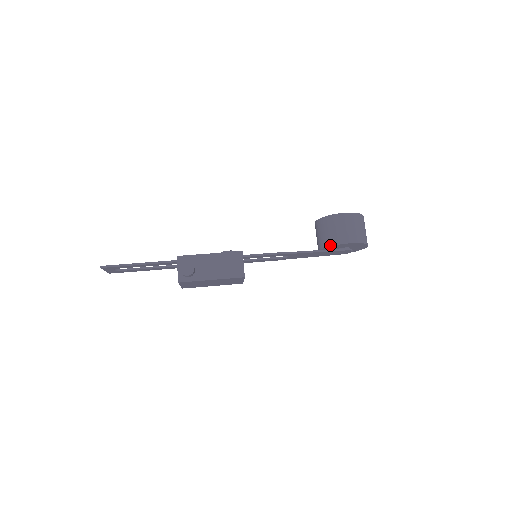
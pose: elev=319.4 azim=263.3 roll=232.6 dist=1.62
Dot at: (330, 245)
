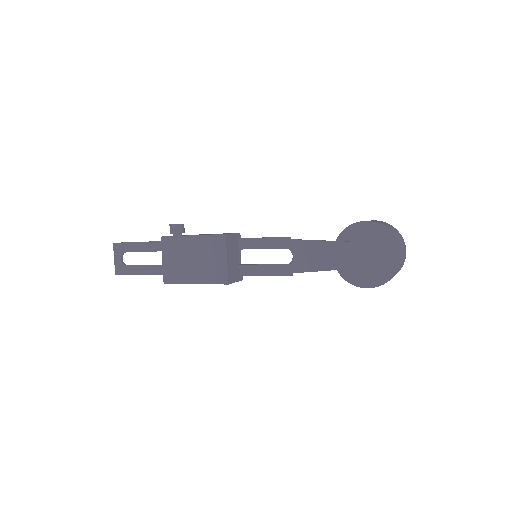
Dot at: (342, 231)
